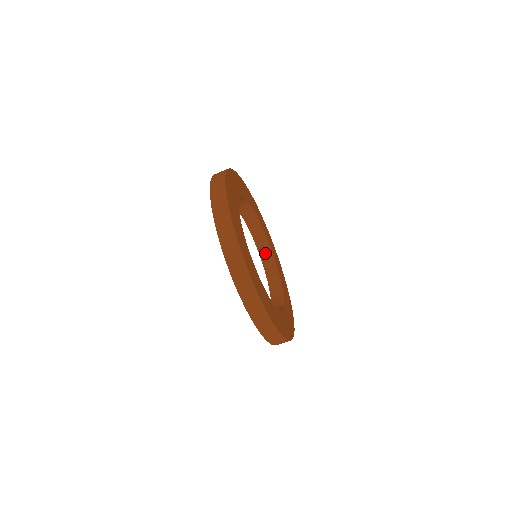
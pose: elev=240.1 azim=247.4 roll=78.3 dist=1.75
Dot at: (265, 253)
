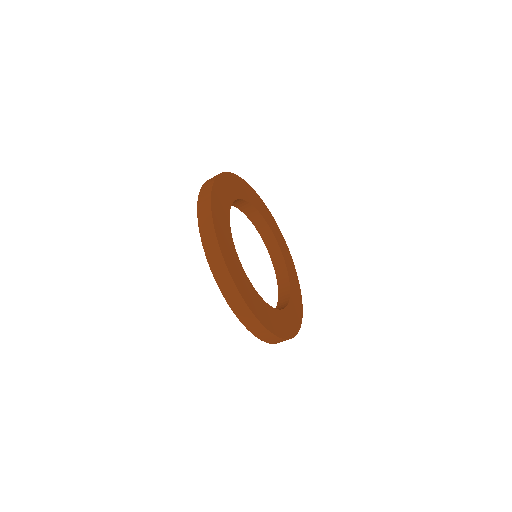
Dot at: (251, 213)
